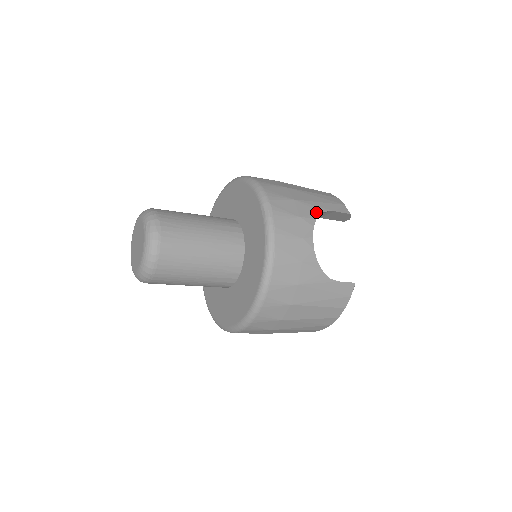
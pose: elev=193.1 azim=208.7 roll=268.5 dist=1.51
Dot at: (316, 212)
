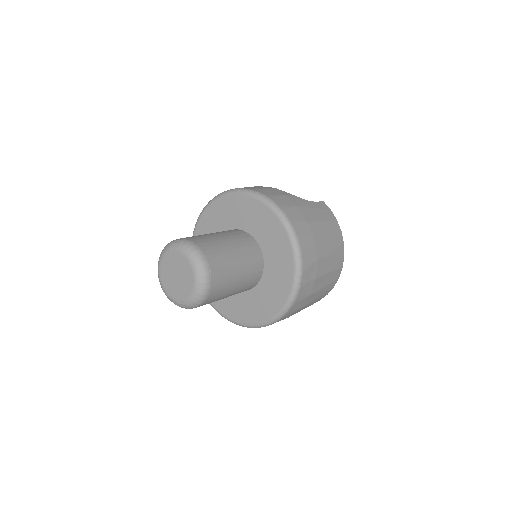
Dot at: occluded
